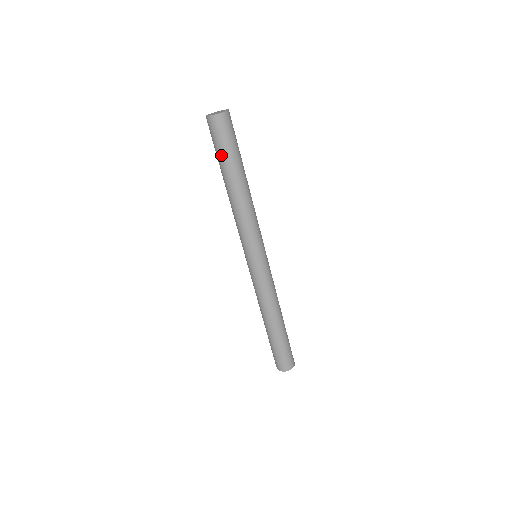
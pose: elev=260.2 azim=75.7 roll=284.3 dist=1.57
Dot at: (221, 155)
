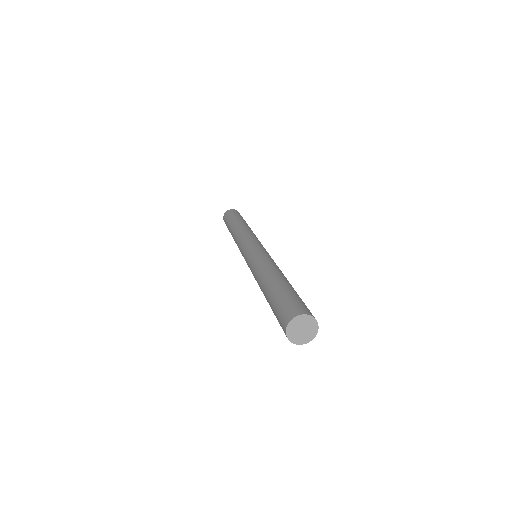
Dot at: (231, 219)
